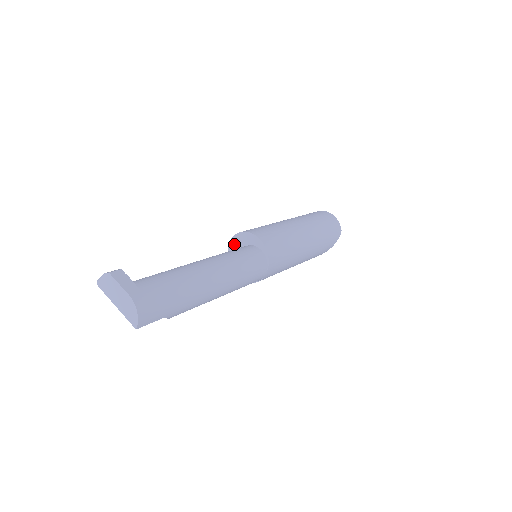
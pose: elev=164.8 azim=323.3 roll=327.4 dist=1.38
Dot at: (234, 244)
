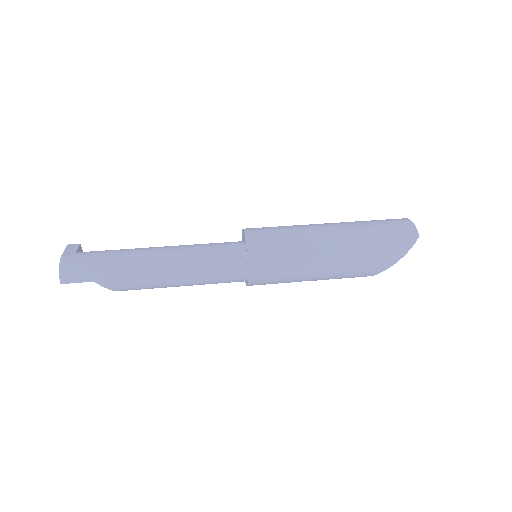
Dot at: occluded
